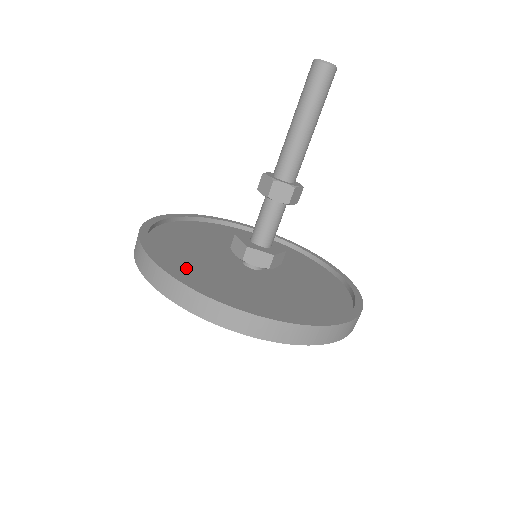
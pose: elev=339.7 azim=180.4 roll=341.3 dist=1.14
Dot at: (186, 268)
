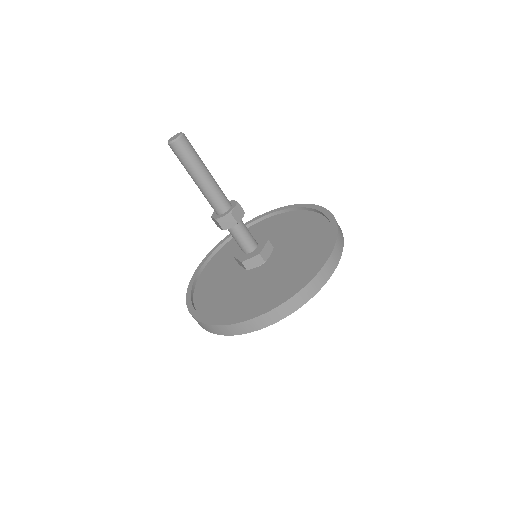
Dot at: (219, 306)
